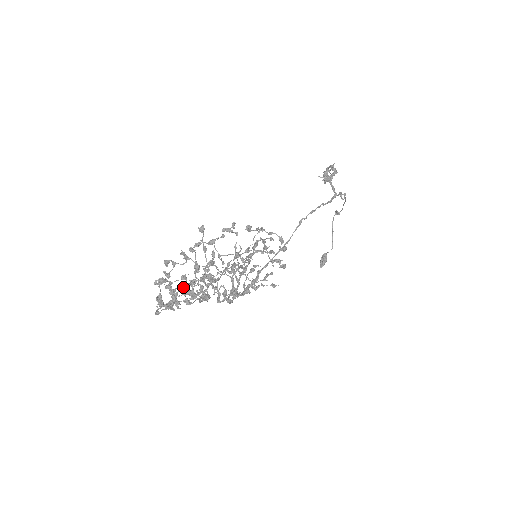
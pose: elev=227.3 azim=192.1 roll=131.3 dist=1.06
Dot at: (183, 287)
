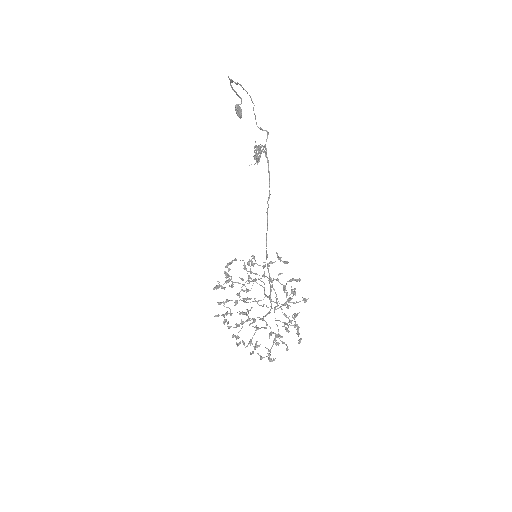
Dot at: occluded
